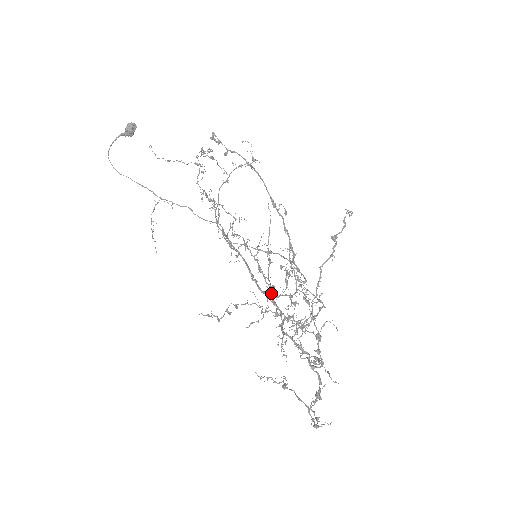
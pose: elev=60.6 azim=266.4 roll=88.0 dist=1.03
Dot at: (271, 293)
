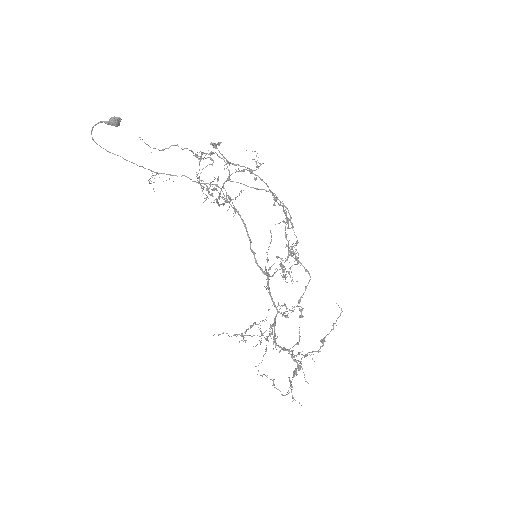
Dot at: occluded
